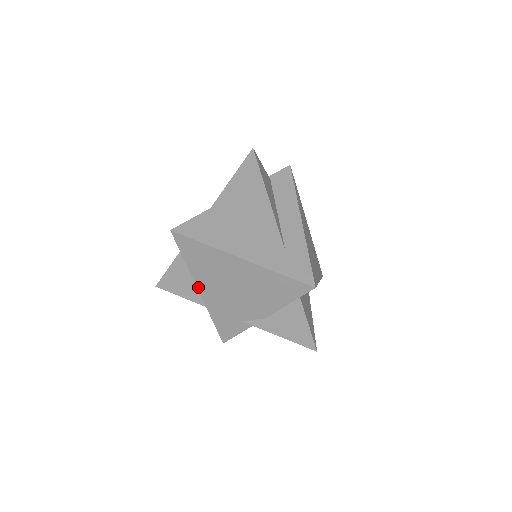
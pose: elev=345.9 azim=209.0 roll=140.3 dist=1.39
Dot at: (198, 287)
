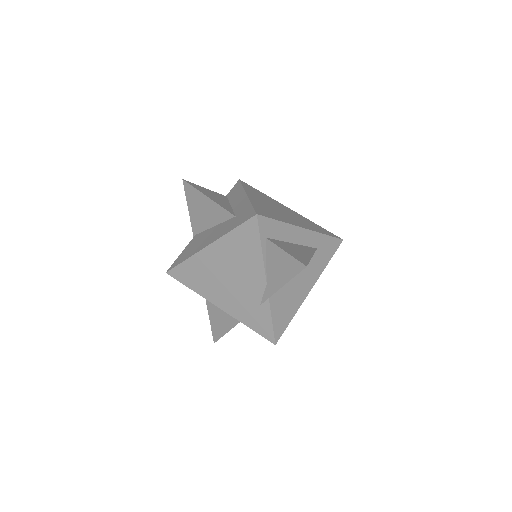
Dot at: (215, 304)
